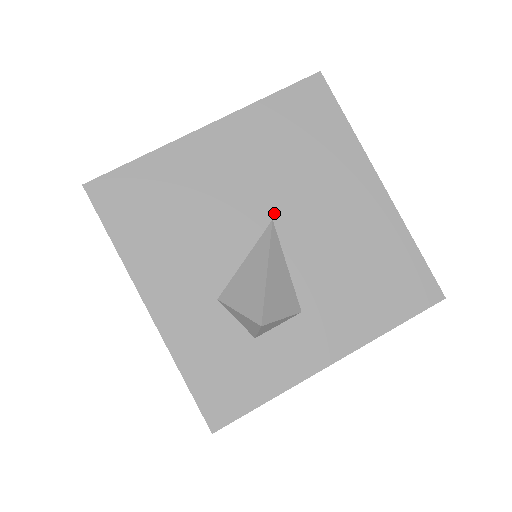
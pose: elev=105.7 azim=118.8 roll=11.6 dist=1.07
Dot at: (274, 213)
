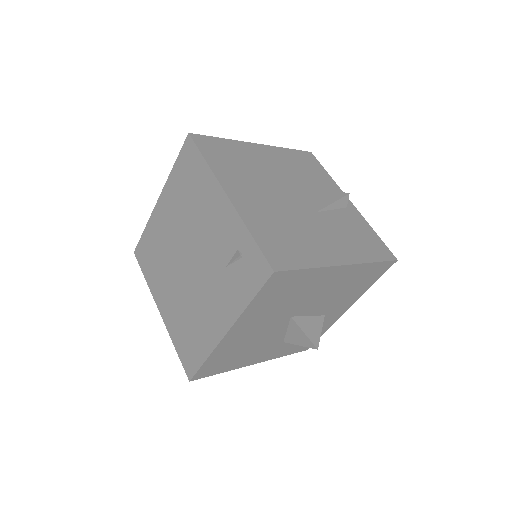
Dot at: (290, 315)
